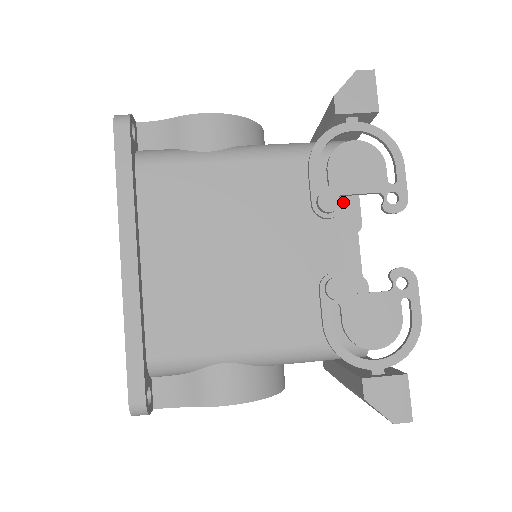
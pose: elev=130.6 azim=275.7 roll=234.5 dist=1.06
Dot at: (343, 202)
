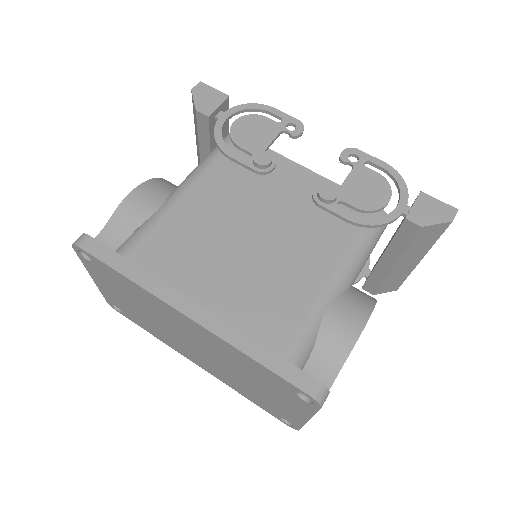
Dot at: occluded
